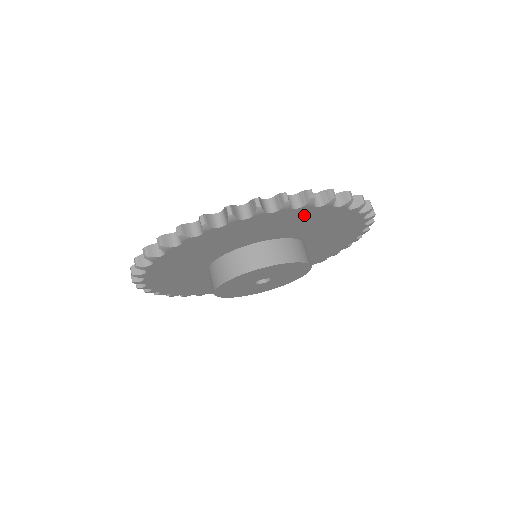
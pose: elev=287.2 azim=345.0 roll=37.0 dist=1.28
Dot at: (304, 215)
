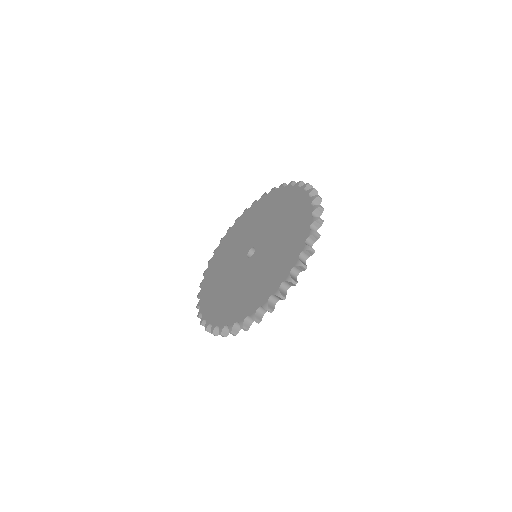
Dot at: occluded
